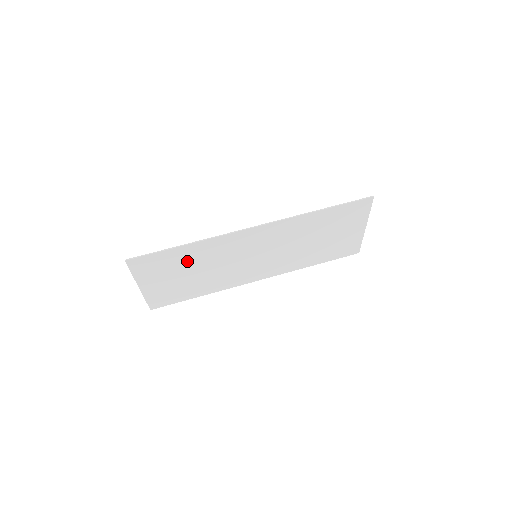
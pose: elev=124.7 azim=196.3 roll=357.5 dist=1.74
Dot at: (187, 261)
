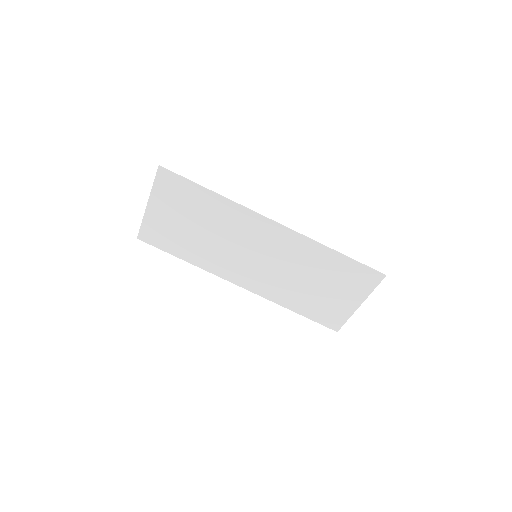
Dot at: (202, 211)
